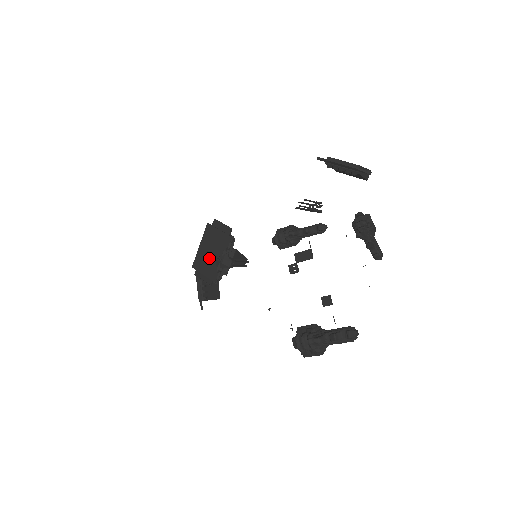
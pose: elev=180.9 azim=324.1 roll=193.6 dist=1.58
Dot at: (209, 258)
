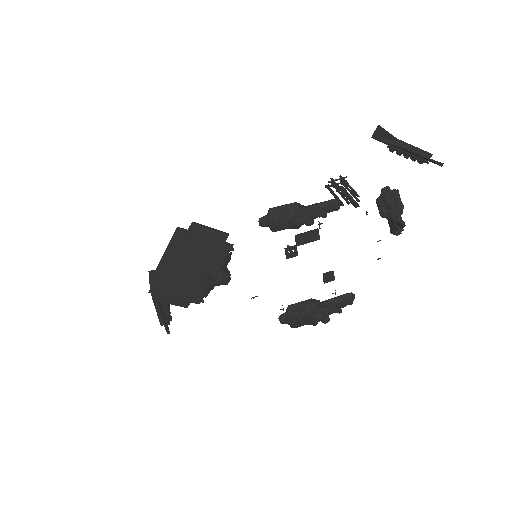
Dot at: (186, 277)
